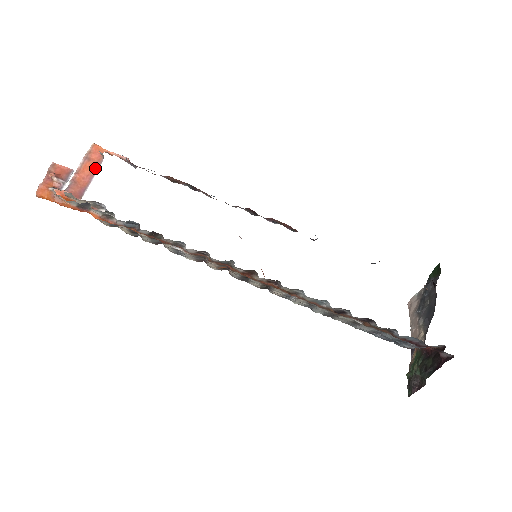
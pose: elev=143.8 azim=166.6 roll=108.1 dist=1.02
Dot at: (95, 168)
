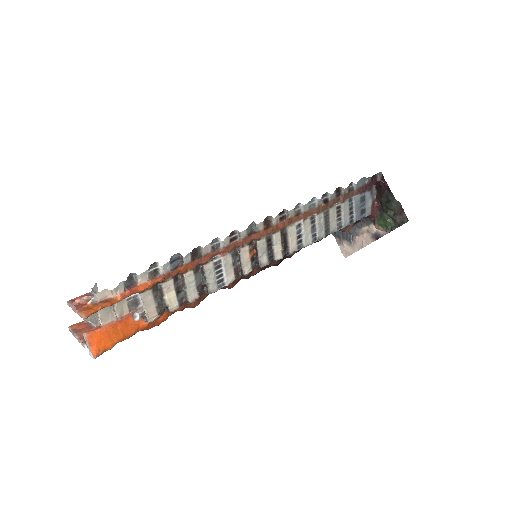
Dot at: (91, 328)
